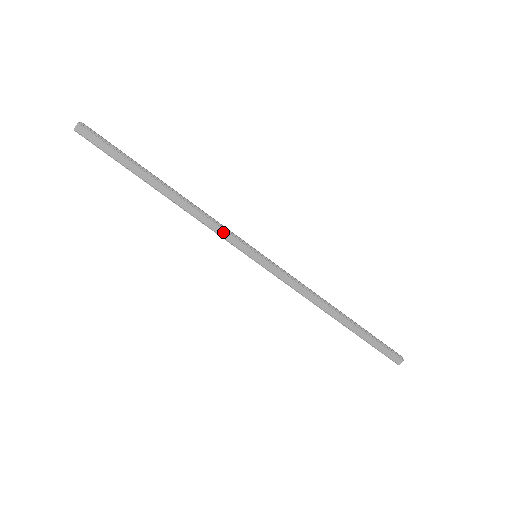
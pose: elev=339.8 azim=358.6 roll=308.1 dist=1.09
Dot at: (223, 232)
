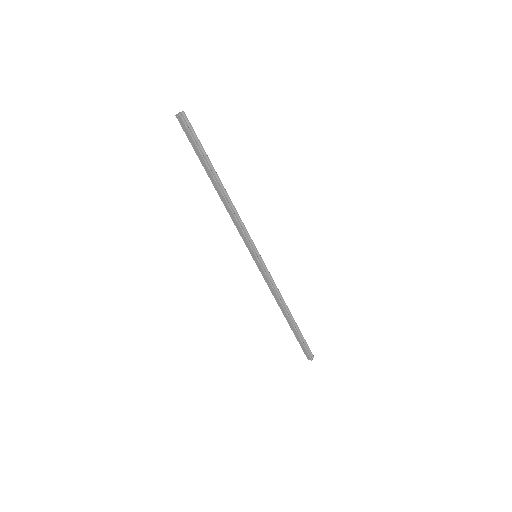
Dot at: (241, 232)
